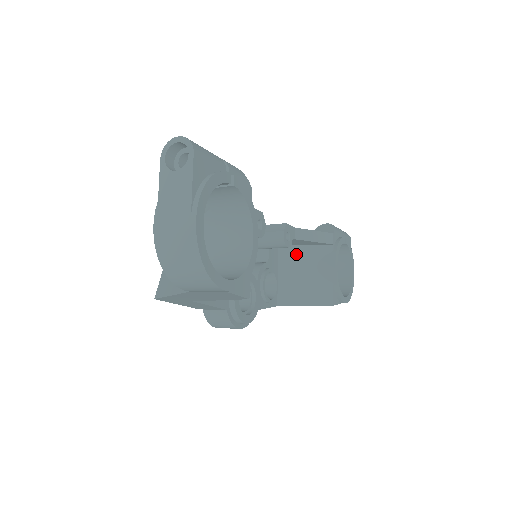
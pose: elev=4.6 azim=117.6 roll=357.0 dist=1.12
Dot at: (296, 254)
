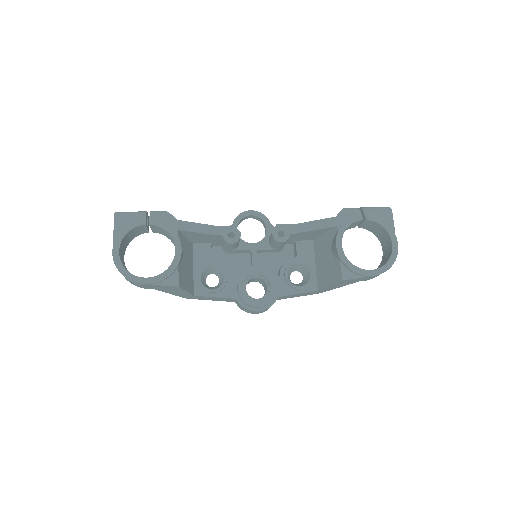
Dot at: (321, 244)
